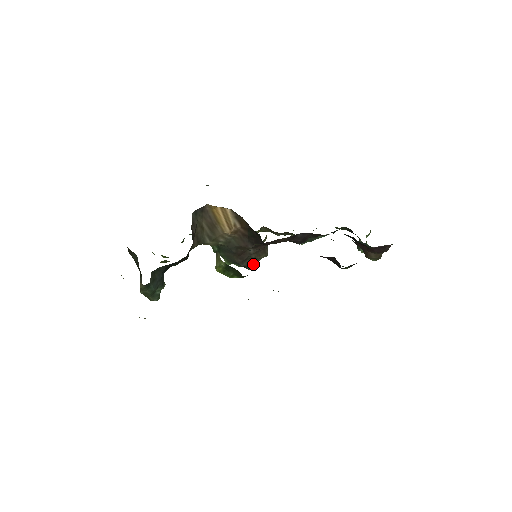
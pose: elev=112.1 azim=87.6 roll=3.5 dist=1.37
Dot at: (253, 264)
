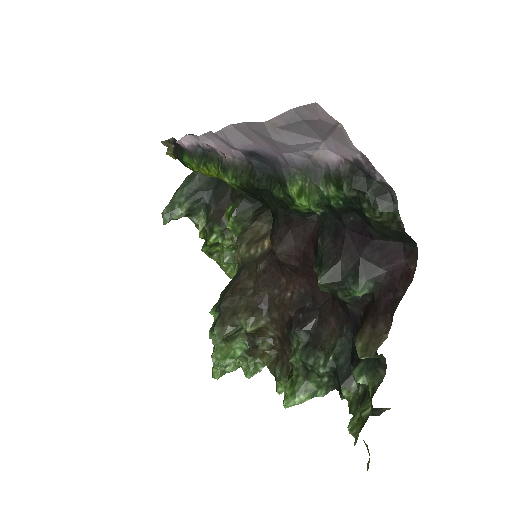
Dot at: (227, 321)
